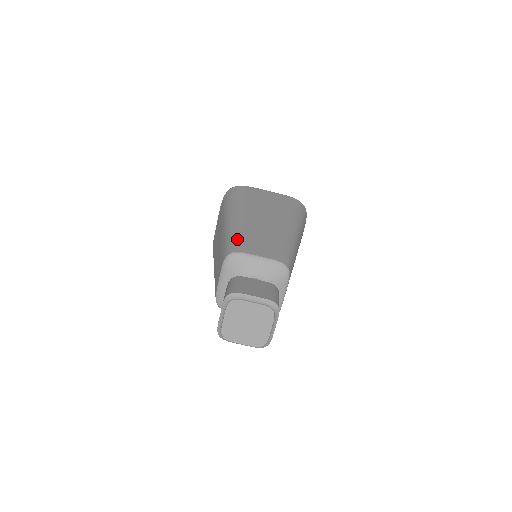
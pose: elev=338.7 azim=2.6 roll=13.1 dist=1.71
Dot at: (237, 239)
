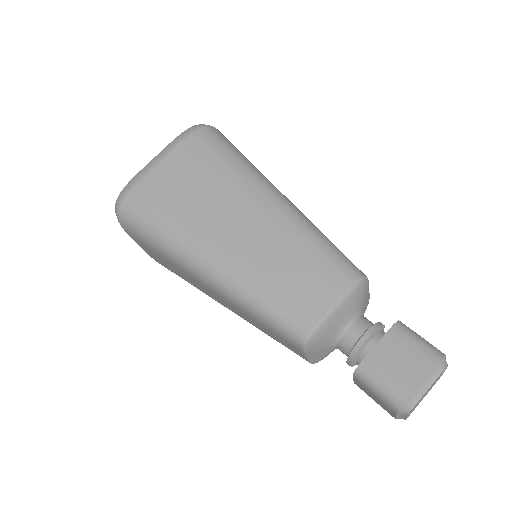
Dot at: (278, 309)
